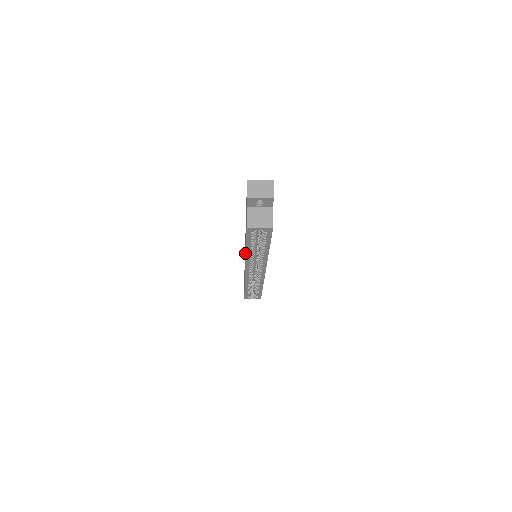
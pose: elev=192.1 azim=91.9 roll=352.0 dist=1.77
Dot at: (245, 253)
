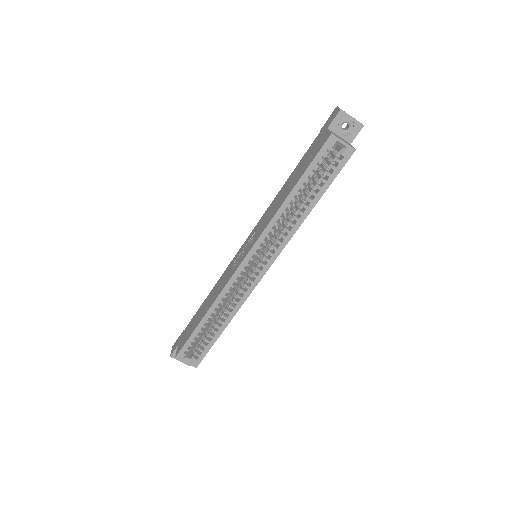
Dot at: (268, 219)
